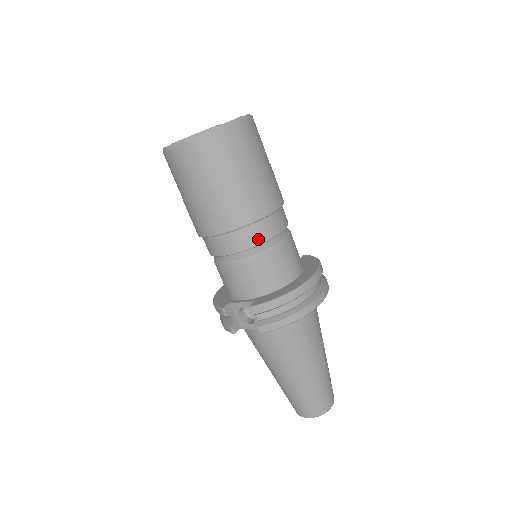
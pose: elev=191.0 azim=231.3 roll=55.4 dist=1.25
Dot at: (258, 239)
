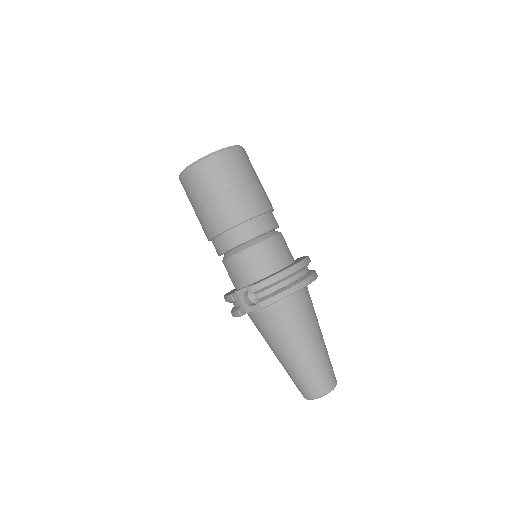
Dot at: (253, 233)
